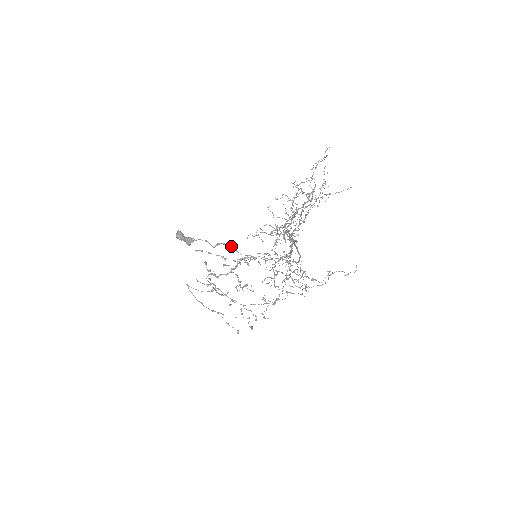
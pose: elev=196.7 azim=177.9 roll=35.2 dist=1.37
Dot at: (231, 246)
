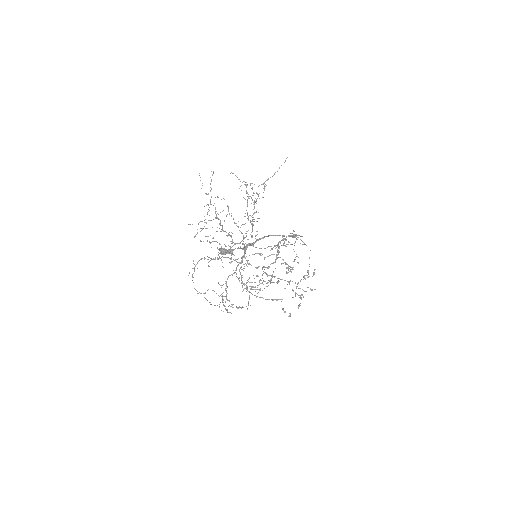
Dot at: (253, 246)
